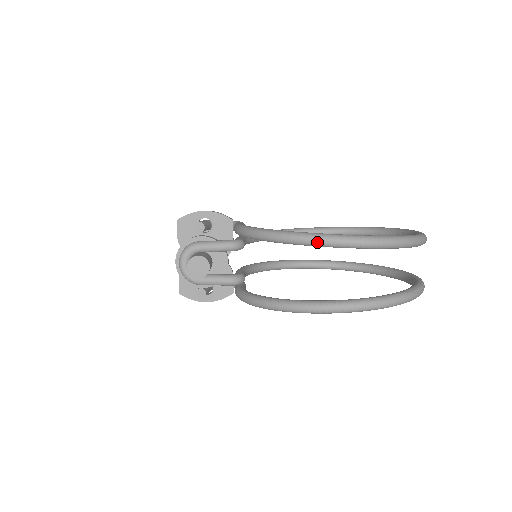
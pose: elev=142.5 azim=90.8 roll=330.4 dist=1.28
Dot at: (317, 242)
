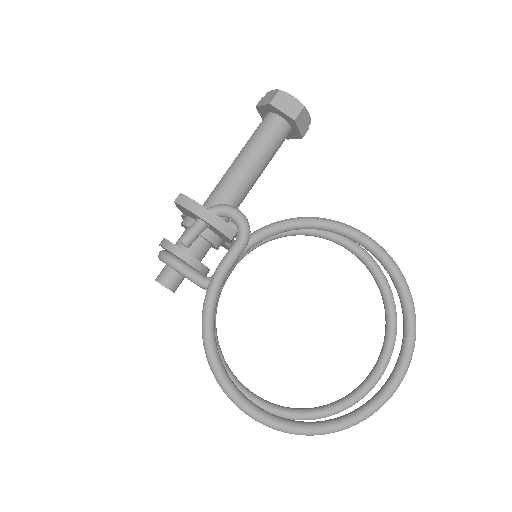
Dot at: (229, 398)
